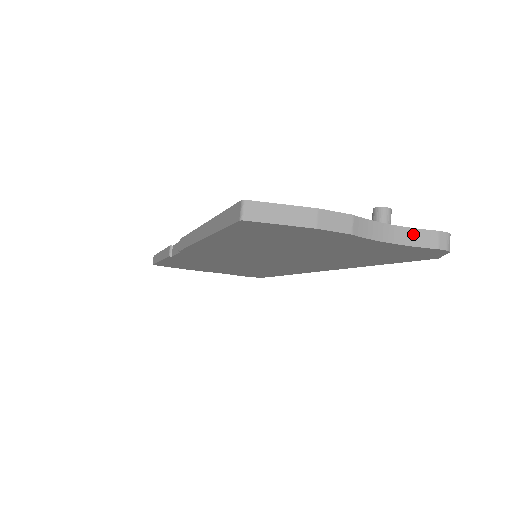
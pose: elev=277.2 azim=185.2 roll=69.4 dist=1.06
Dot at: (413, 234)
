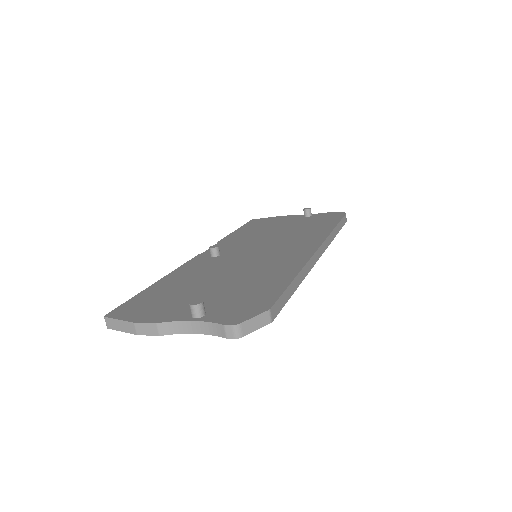
Dot at: (209, 326)
